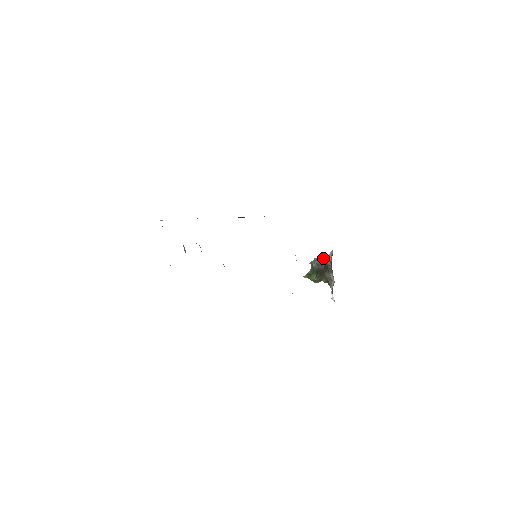
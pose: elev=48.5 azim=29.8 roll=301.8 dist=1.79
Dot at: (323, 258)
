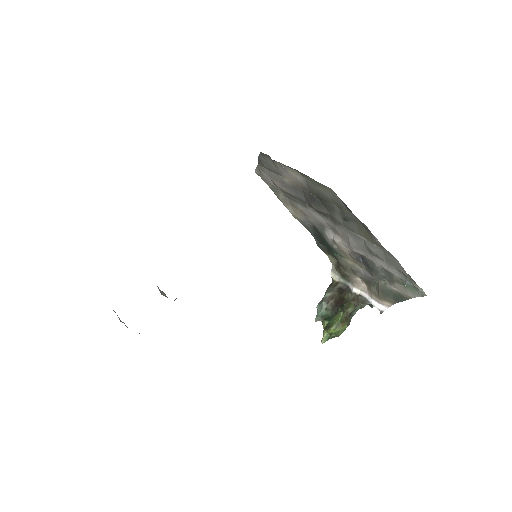
Dot at: (328, 289)
